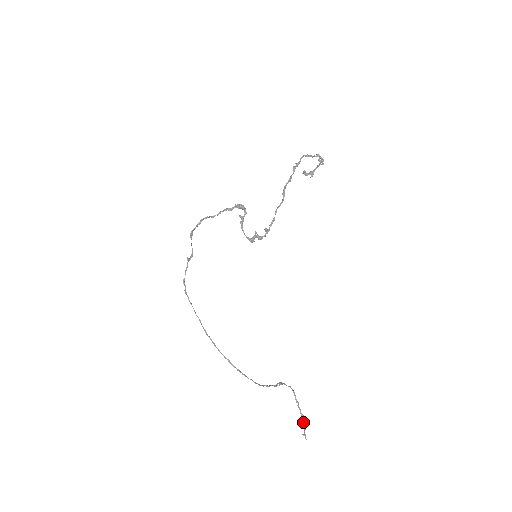
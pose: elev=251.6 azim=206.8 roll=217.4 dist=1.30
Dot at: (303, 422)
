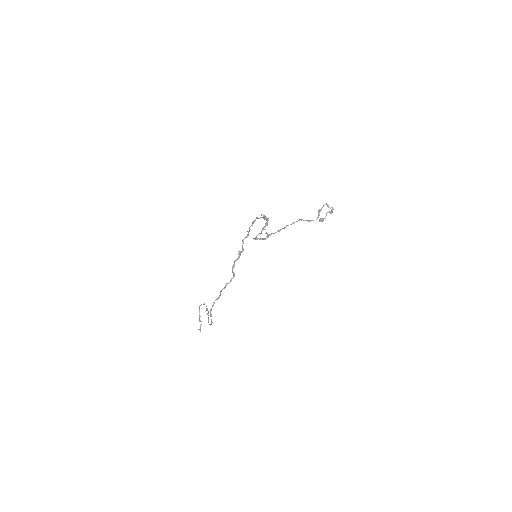
Dot at: (200, 321)
